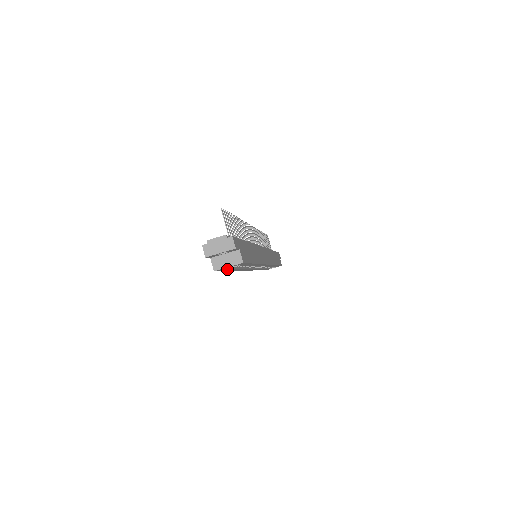
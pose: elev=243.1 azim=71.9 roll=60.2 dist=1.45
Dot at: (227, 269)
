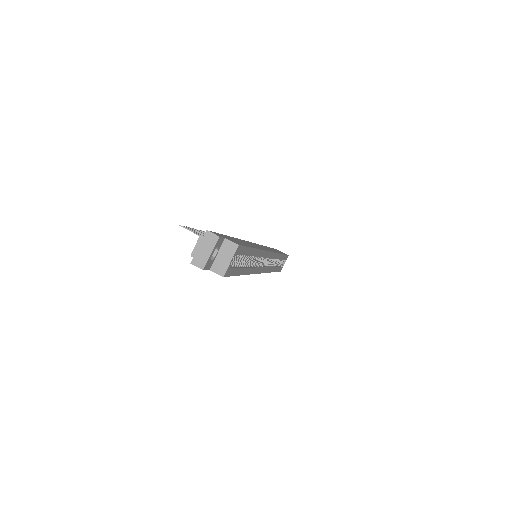
Dot at: (235, 270)
